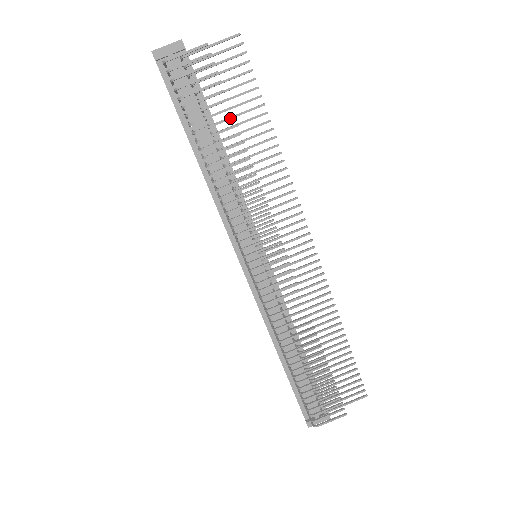
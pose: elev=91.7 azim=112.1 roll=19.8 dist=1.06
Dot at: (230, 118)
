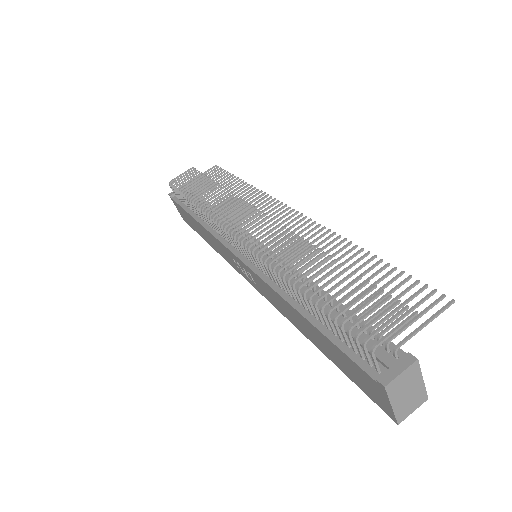
Dot at: (208, 180)
